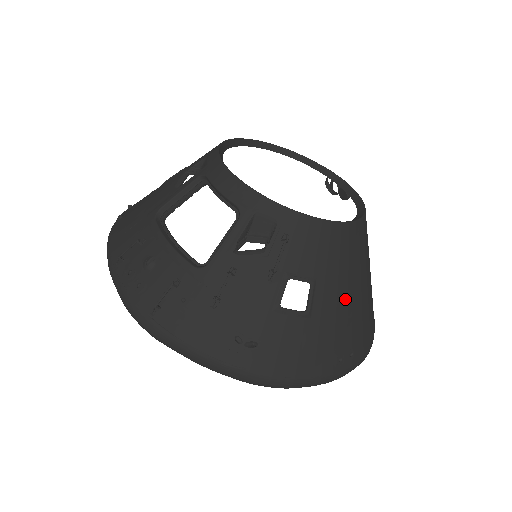
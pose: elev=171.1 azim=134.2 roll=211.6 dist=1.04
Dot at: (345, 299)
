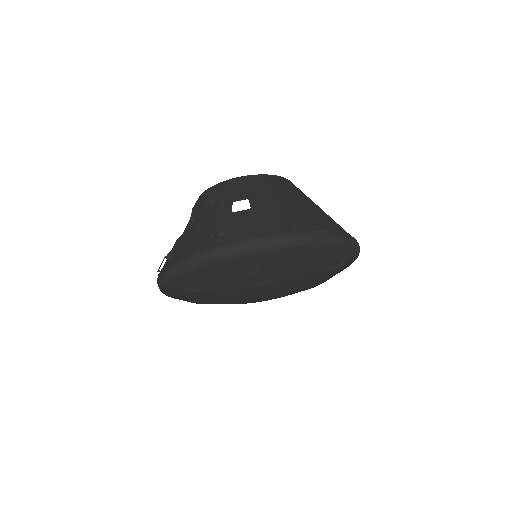
Dot at: (282, 202)
